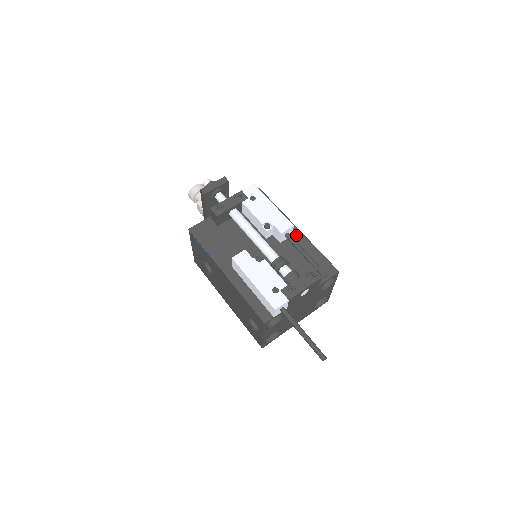
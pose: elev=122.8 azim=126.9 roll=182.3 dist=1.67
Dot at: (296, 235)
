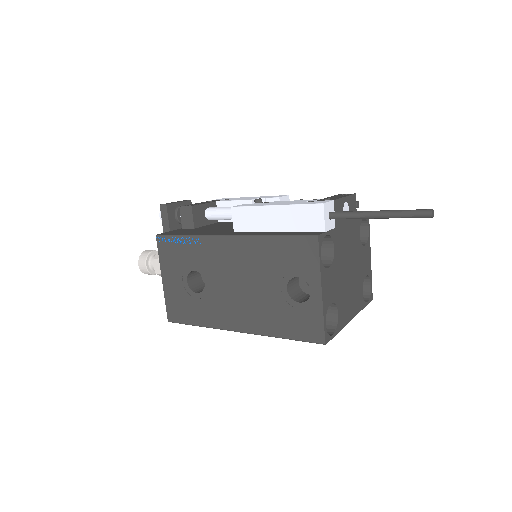
Dot at: occluded
